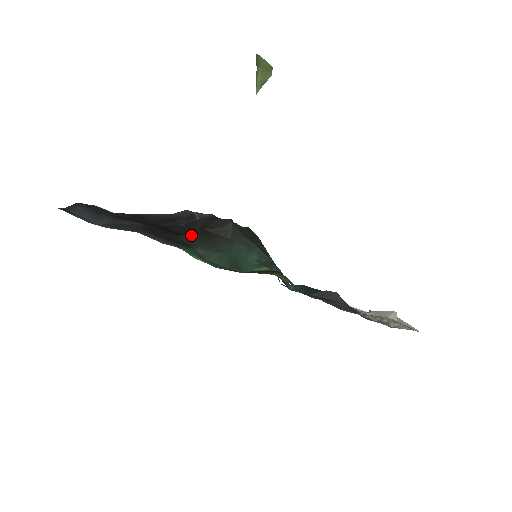
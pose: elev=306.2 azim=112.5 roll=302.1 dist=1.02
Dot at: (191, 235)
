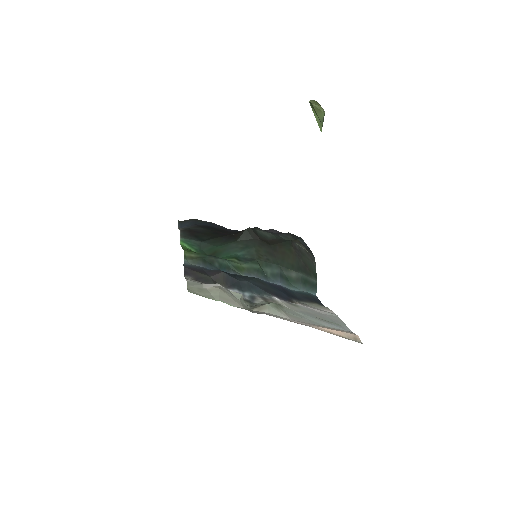
Dot at: (218, 236)
